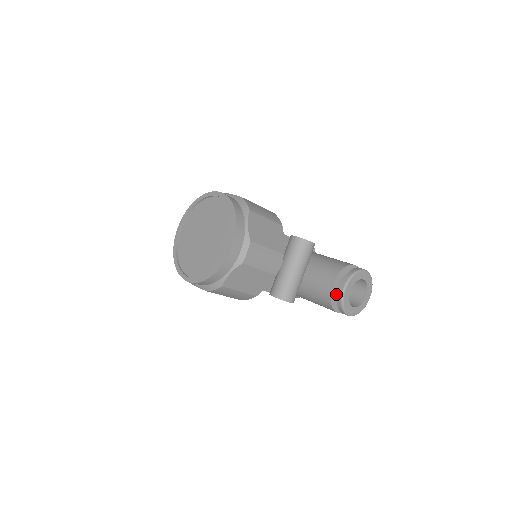
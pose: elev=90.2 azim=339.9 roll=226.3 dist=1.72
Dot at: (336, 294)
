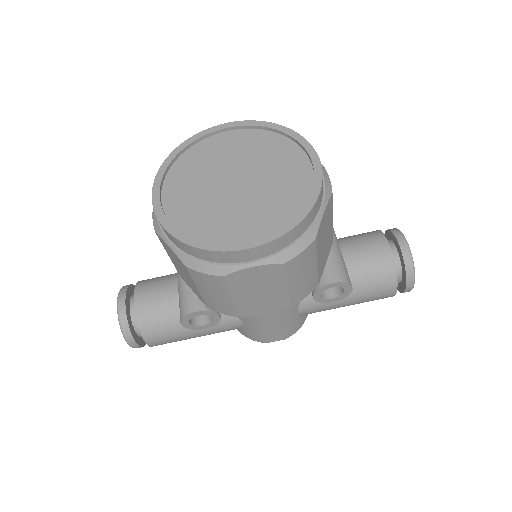
Dot at: occluded
